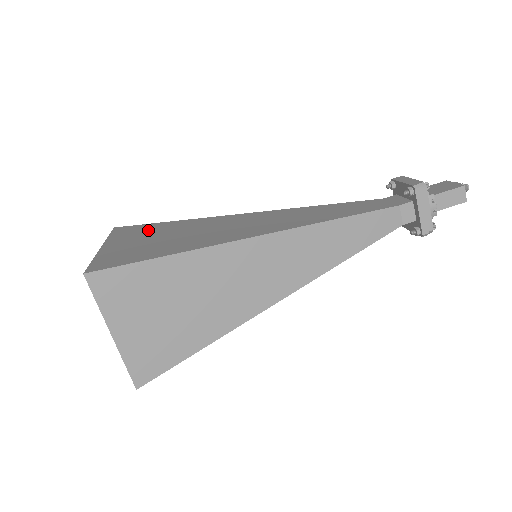
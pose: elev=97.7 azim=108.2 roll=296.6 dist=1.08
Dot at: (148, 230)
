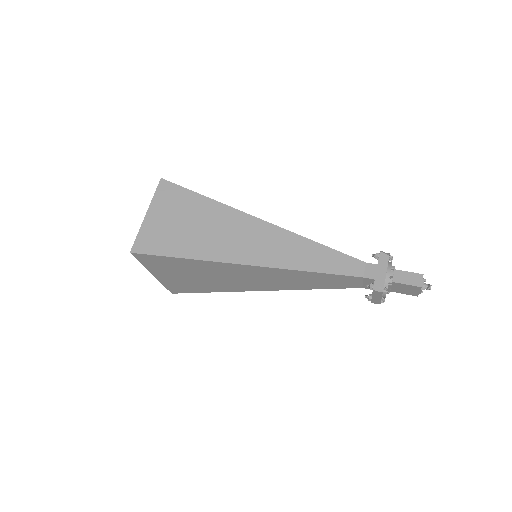
Dot at: occluded
